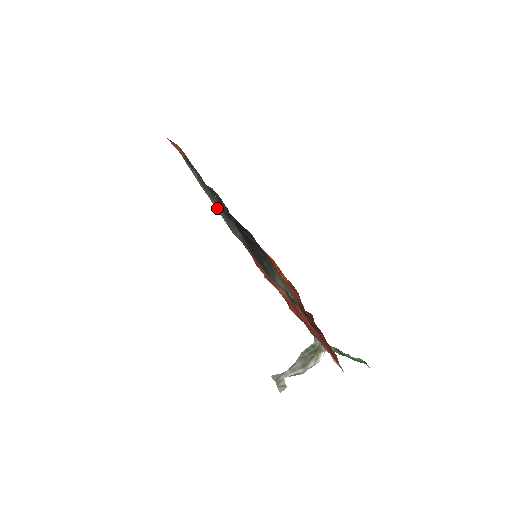
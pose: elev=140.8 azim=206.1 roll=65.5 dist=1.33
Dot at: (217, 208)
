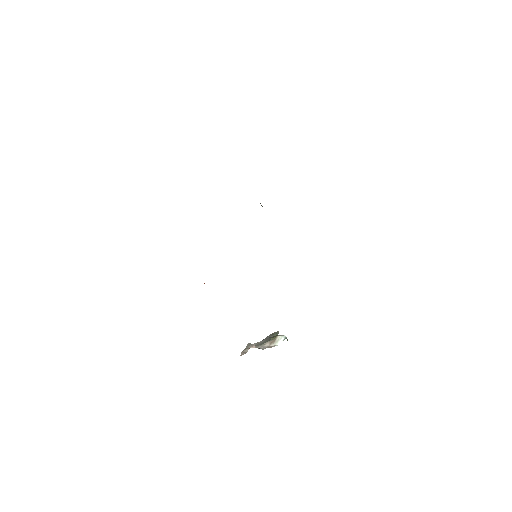
Dot at: occluded
